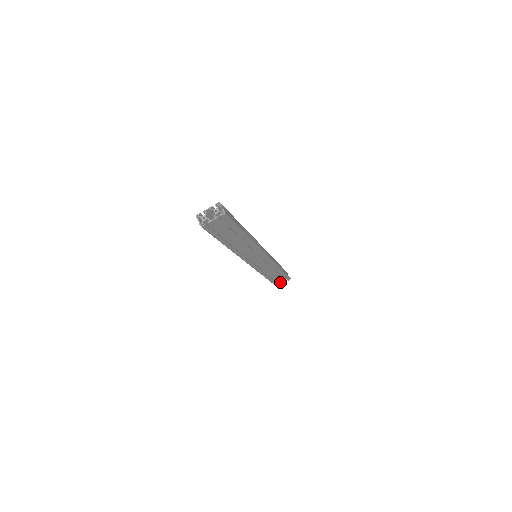
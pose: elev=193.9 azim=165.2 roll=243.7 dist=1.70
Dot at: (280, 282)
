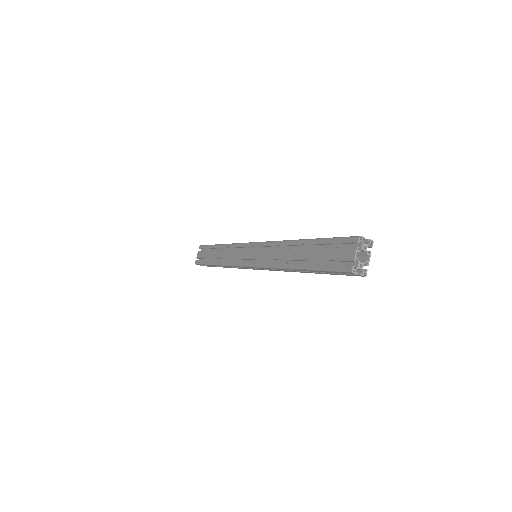
Dot at: occluded
